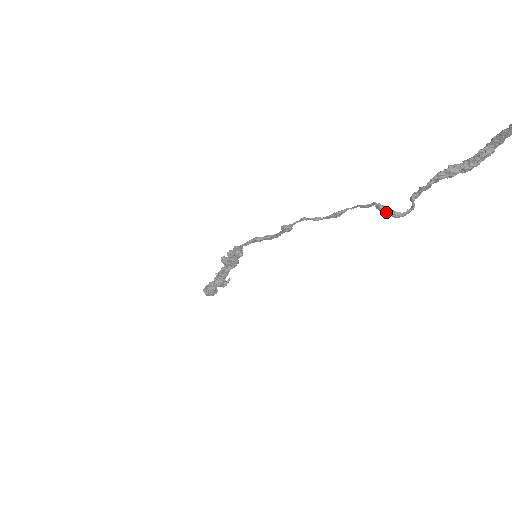
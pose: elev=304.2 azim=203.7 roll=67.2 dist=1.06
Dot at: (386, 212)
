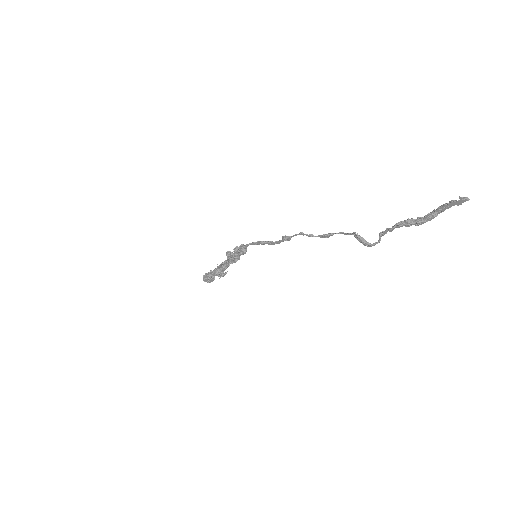
Dot at: (361, 240)
